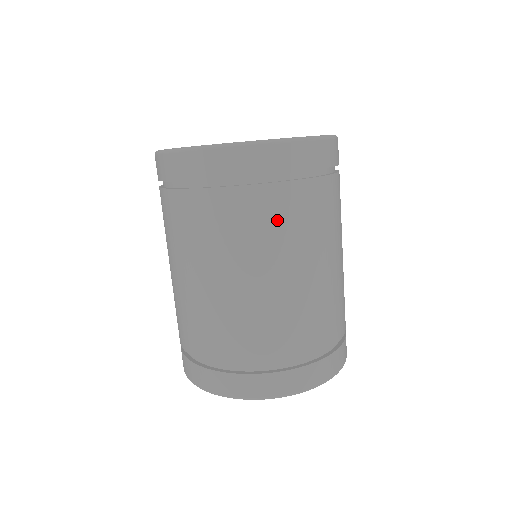
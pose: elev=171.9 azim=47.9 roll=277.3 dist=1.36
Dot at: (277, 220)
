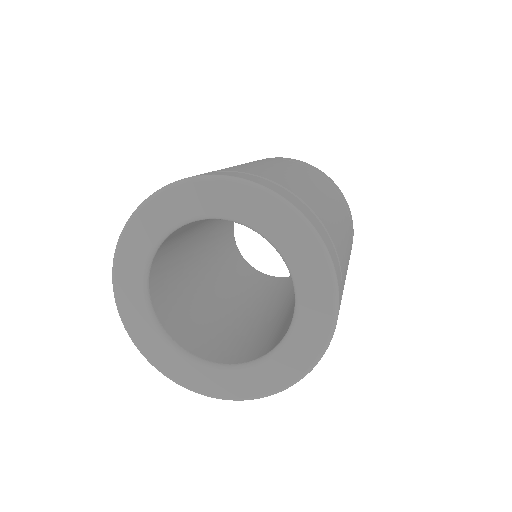
Dot at: (309, 172)
